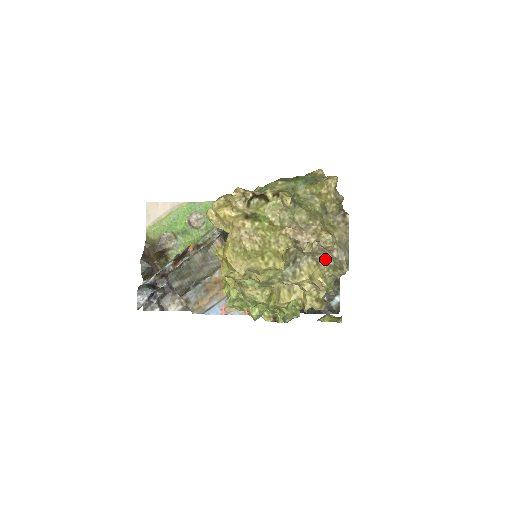
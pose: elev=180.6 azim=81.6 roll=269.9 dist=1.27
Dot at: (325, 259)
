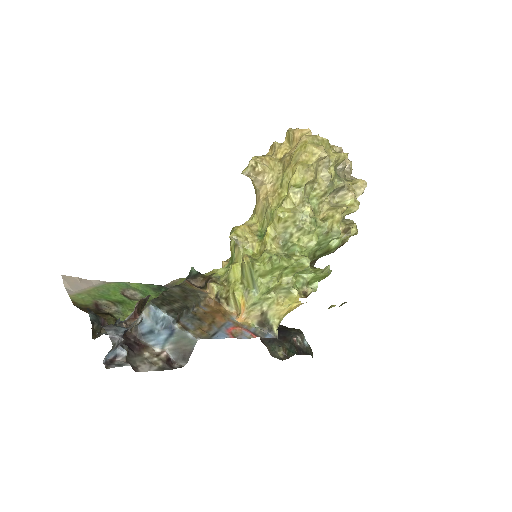
Dot at: occluded
